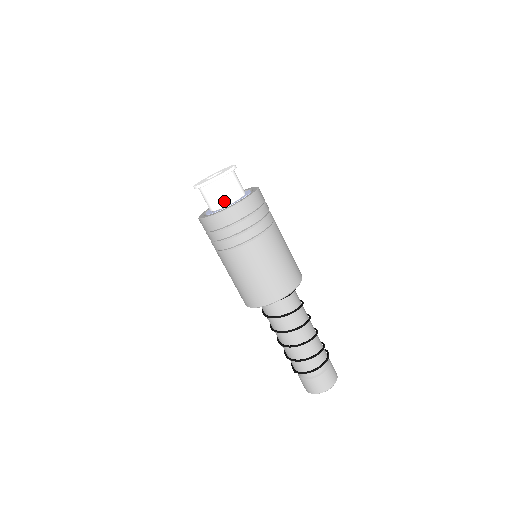
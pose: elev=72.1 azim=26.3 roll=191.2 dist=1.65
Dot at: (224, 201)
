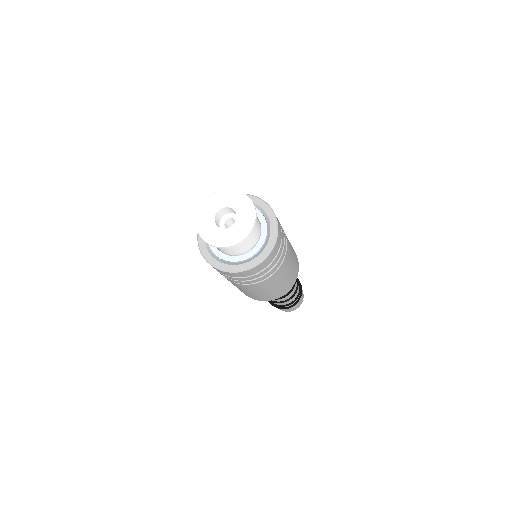
Dot at: (220, 249)
